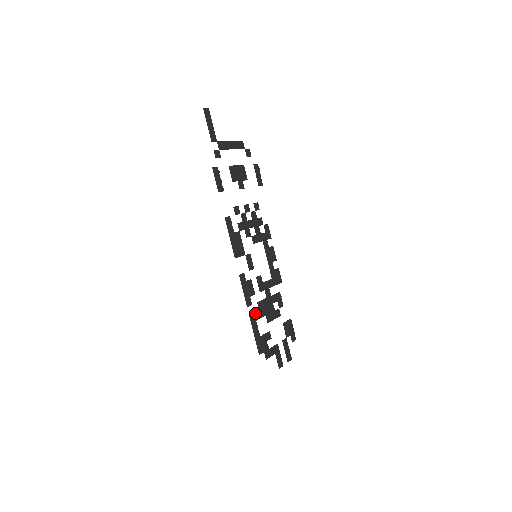
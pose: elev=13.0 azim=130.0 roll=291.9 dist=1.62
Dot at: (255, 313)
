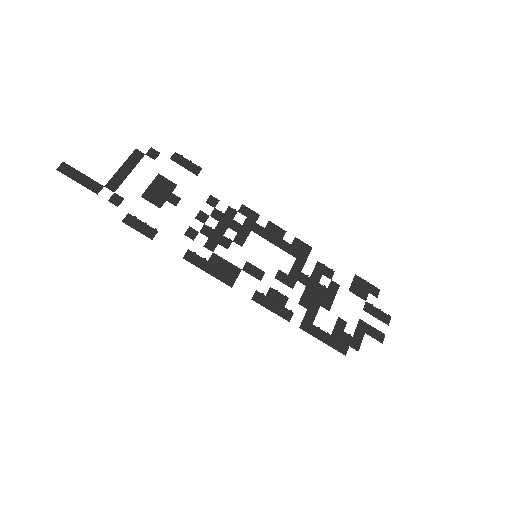
Dot at: (304, 318)
